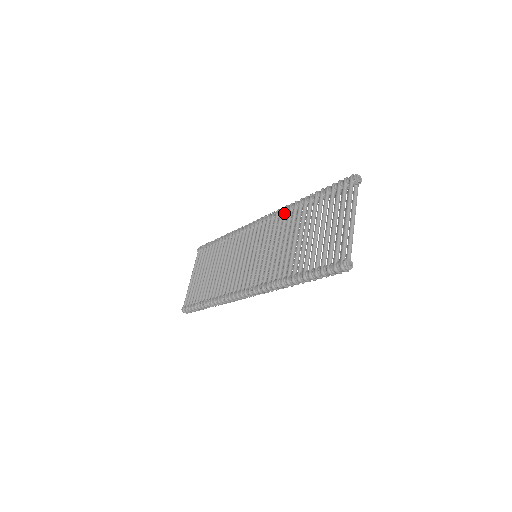
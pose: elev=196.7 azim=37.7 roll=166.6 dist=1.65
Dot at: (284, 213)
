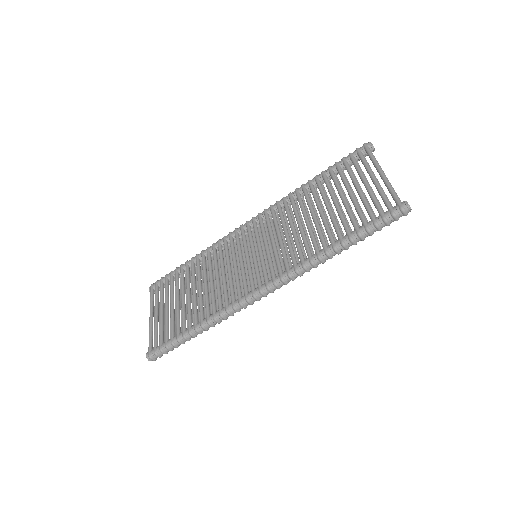
Dot at: (284, 203)
